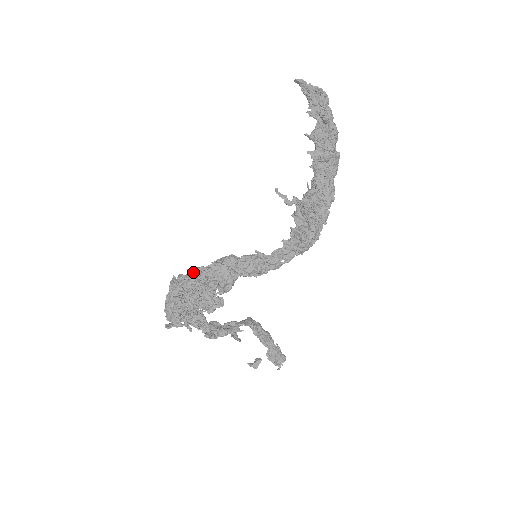
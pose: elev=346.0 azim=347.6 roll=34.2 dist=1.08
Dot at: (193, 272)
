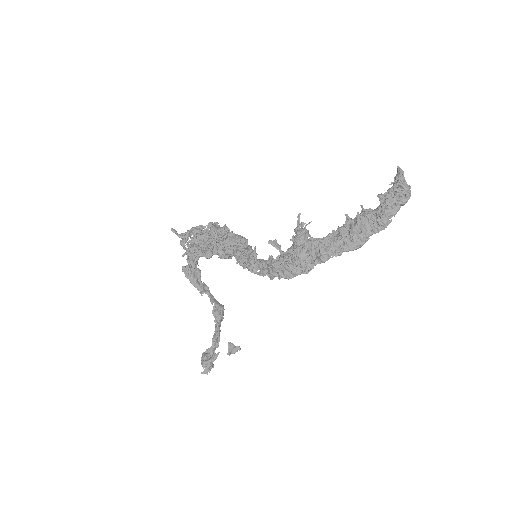
Dot at: (223, 227)
